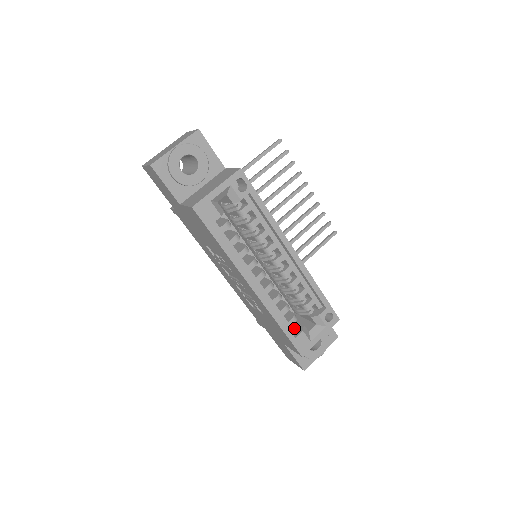
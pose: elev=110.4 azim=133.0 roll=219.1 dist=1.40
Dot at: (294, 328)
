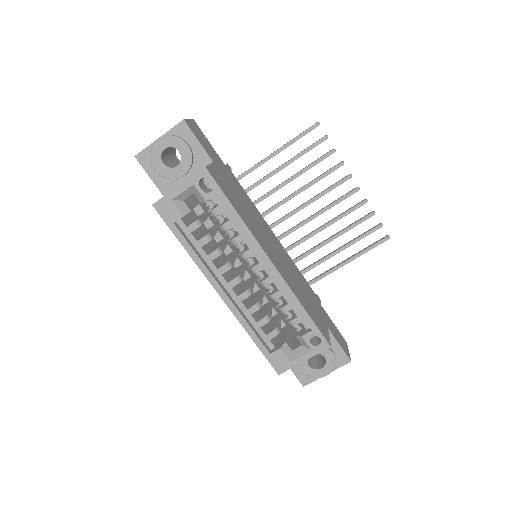
Dot at: (278, 342)
